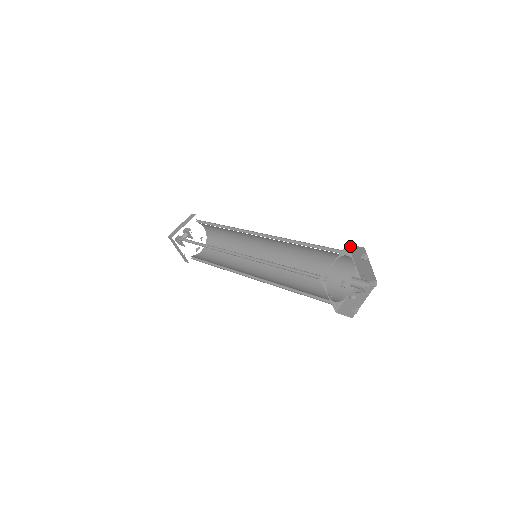
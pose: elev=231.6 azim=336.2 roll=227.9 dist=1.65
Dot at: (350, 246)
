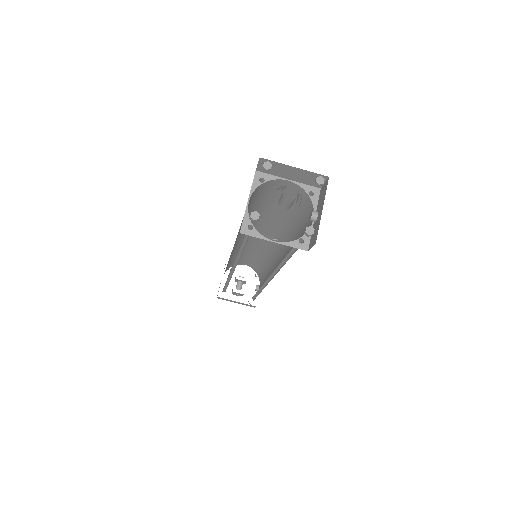
Dot at: (258, 170)
